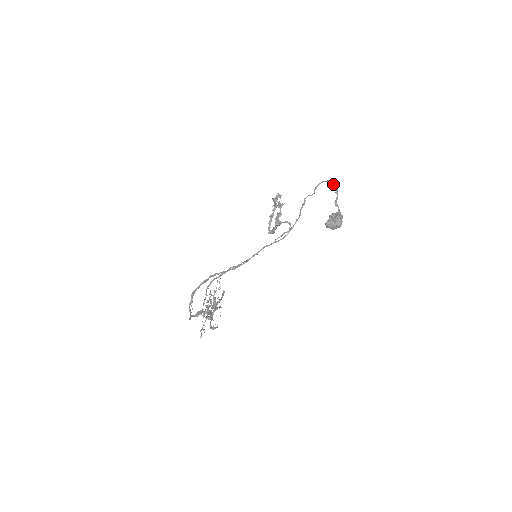
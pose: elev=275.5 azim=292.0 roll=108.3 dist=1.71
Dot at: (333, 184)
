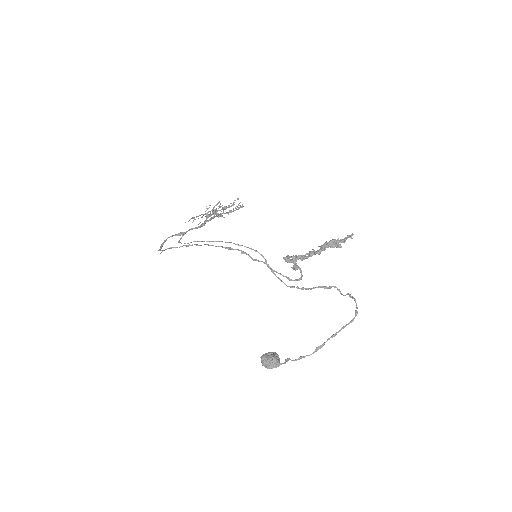
Dot at: (332, 335)
